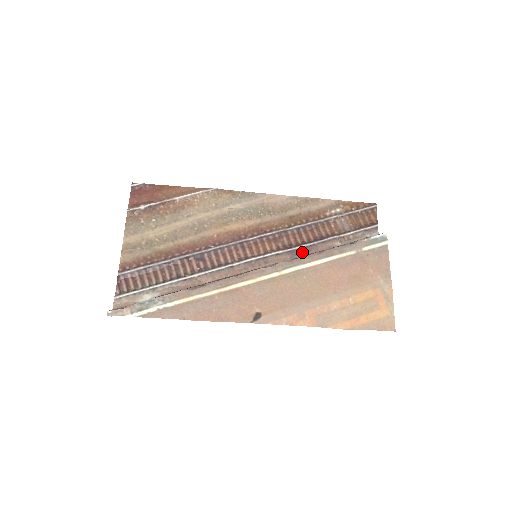
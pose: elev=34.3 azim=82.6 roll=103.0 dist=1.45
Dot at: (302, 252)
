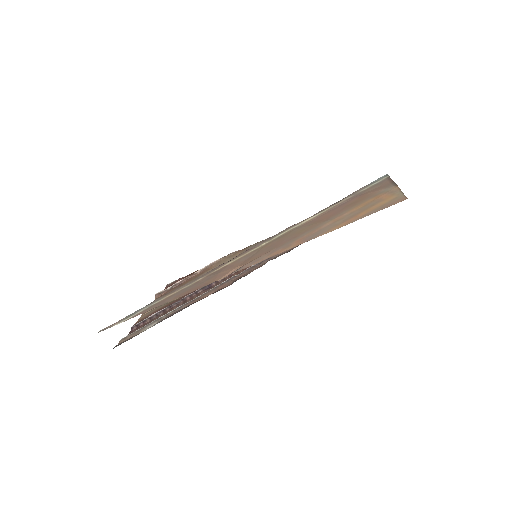
Dot at: occluded
